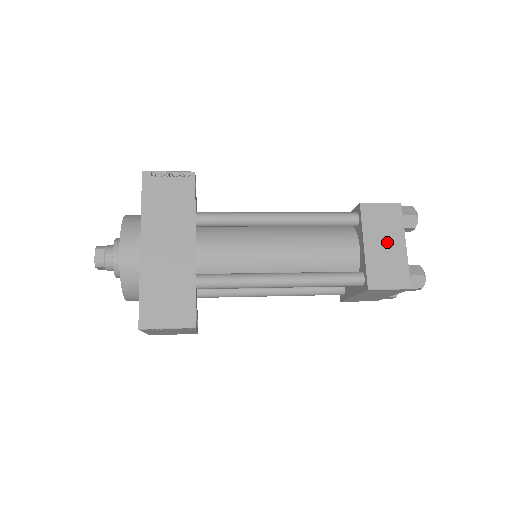
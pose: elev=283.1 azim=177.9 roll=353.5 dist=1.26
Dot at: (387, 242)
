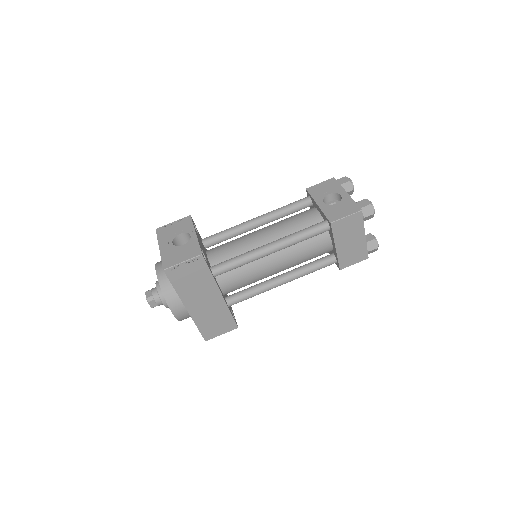
Dot at: (352, 239)
